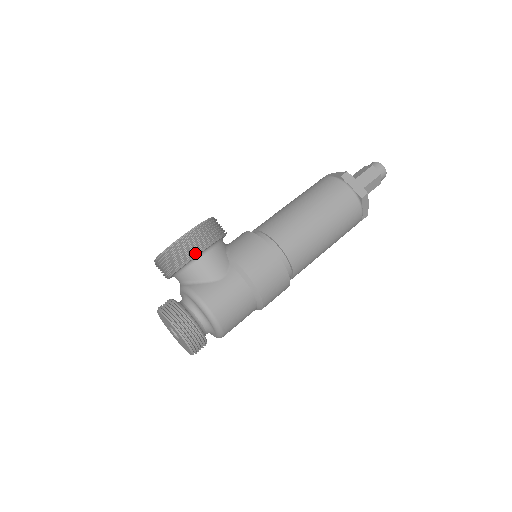
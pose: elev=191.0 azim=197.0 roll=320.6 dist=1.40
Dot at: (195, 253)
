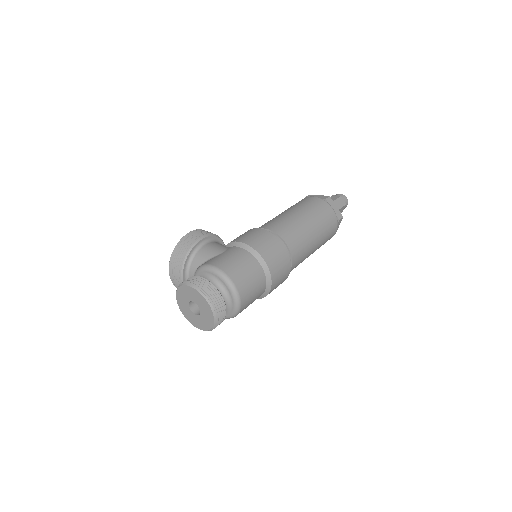
Dot at: (195, 242)
